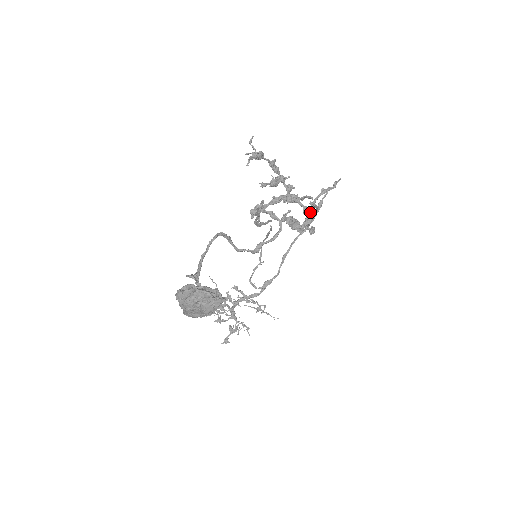
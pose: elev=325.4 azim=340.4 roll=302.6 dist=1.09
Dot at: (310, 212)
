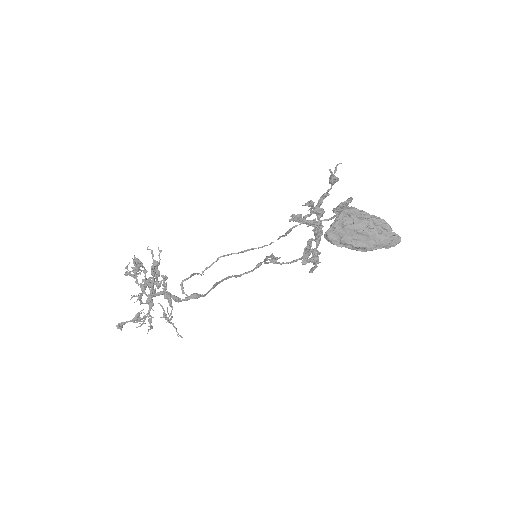
Dot at: (317, 255)
